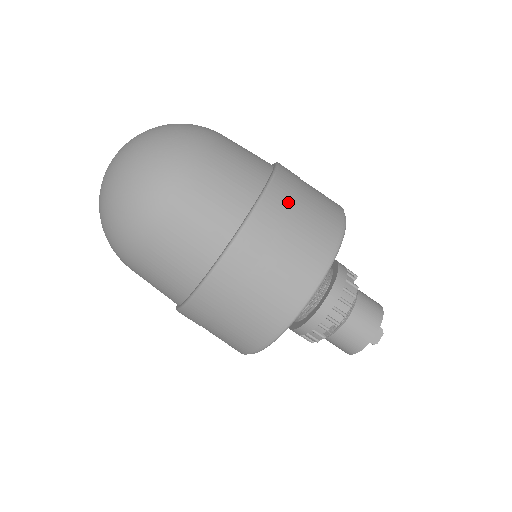
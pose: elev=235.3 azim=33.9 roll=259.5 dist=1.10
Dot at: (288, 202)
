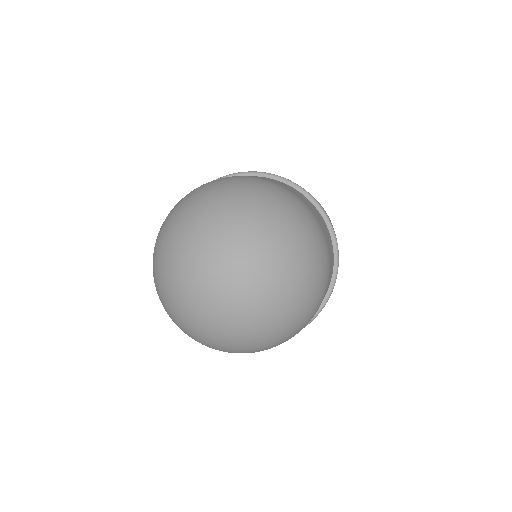
Dot at: occluded
